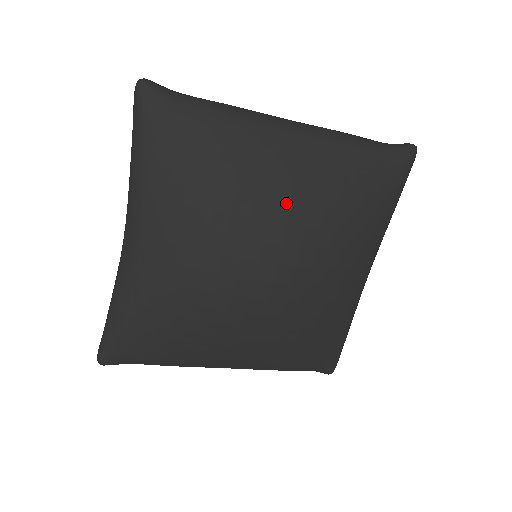
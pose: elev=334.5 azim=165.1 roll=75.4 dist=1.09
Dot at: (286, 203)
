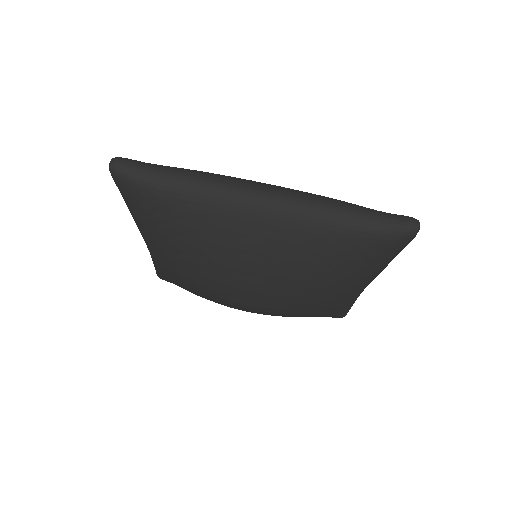
Dot at: (246, 269)
